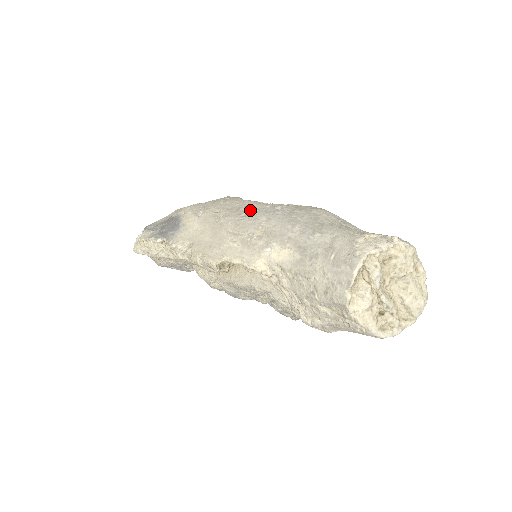
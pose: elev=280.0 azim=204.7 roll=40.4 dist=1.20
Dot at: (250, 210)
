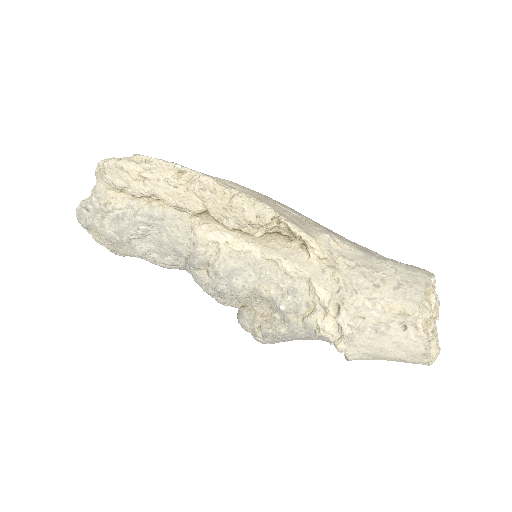
Dot at: occluded
